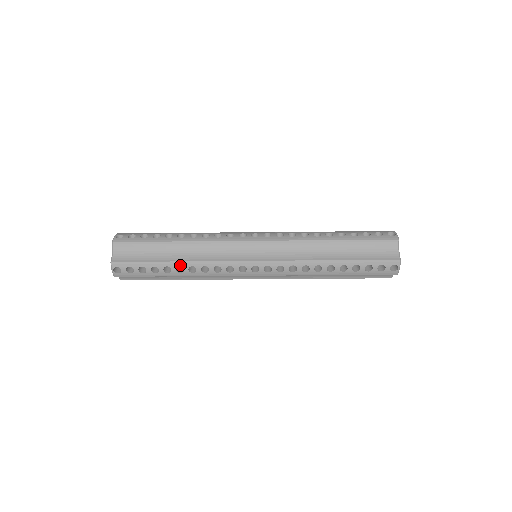
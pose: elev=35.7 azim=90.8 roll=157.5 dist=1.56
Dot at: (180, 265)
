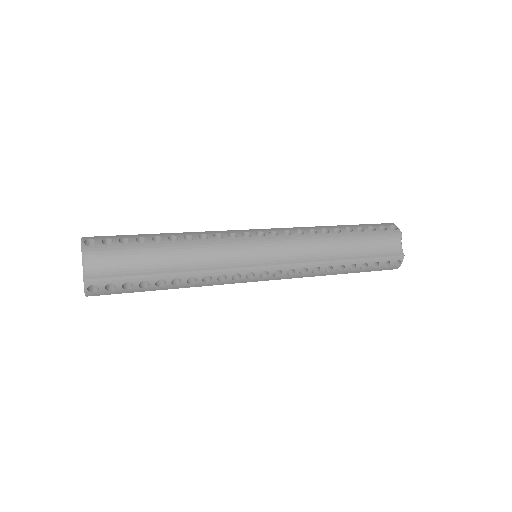
Dot at: occluded
